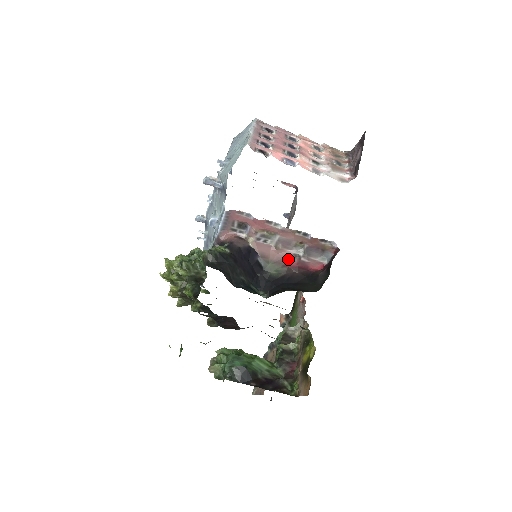
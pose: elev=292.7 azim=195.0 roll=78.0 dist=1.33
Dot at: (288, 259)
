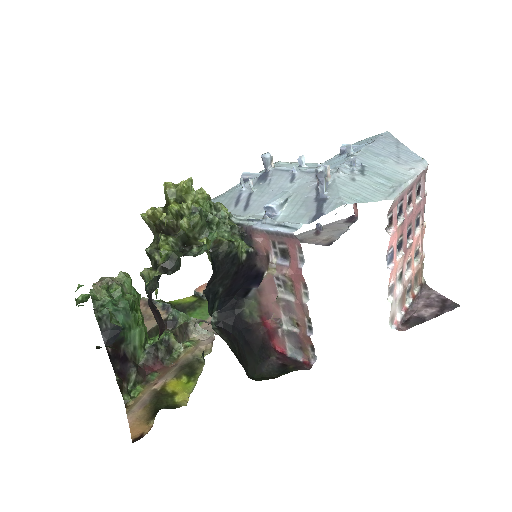
Dot at: (271, 316)
